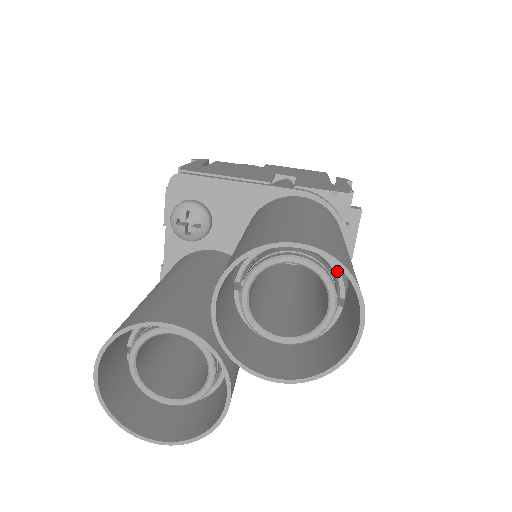
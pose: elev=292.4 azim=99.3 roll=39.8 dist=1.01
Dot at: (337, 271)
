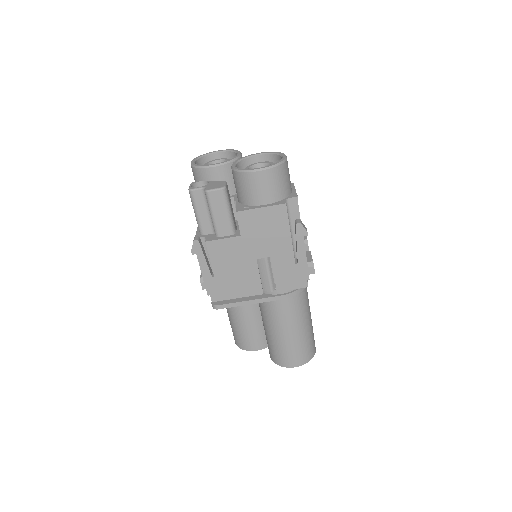
Dot at: occluded
